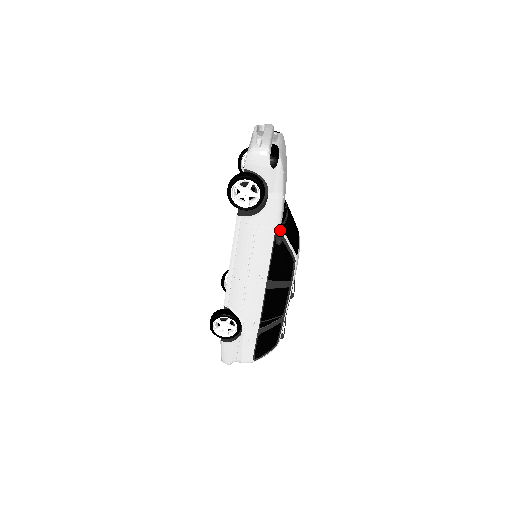
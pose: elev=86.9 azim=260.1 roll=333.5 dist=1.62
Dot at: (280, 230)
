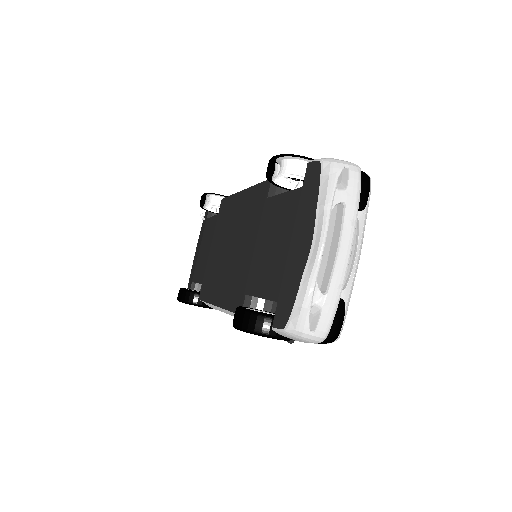
Dot at: occluded
